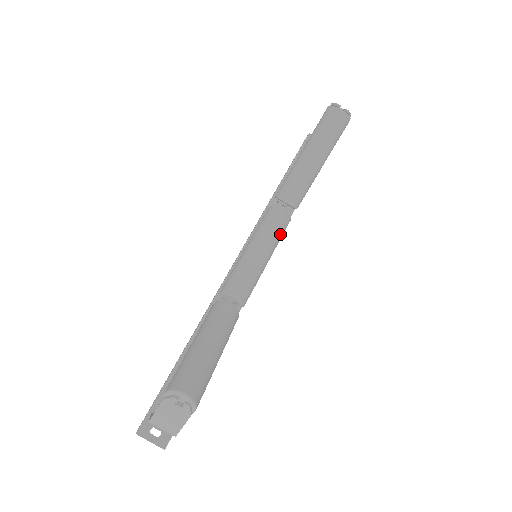
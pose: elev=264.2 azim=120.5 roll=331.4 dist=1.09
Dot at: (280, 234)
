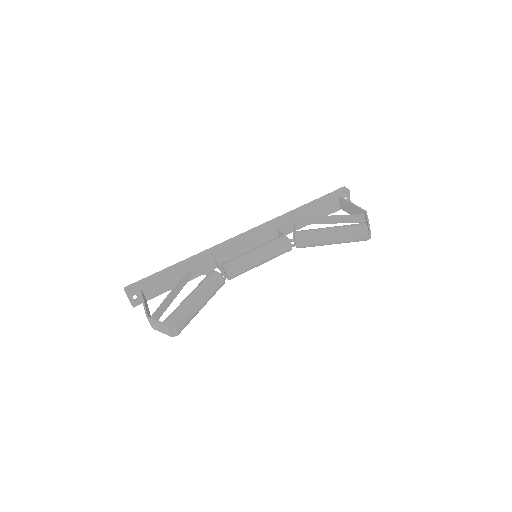
Dot at: occluded
